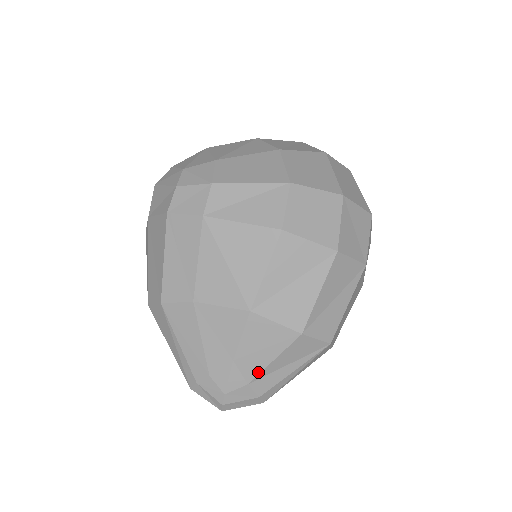
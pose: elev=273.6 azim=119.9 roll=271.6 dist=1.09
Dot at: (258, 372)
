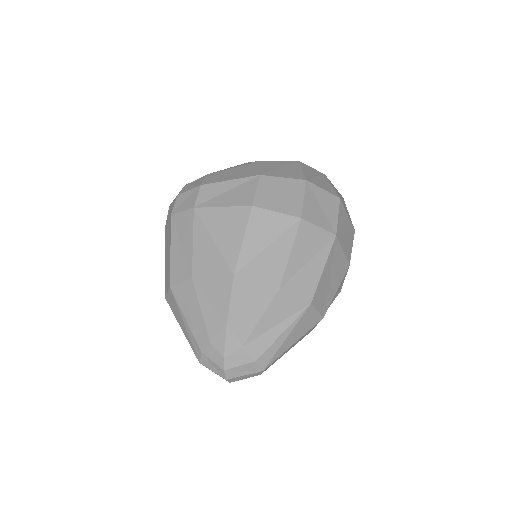
Dot at: (249, 333)
